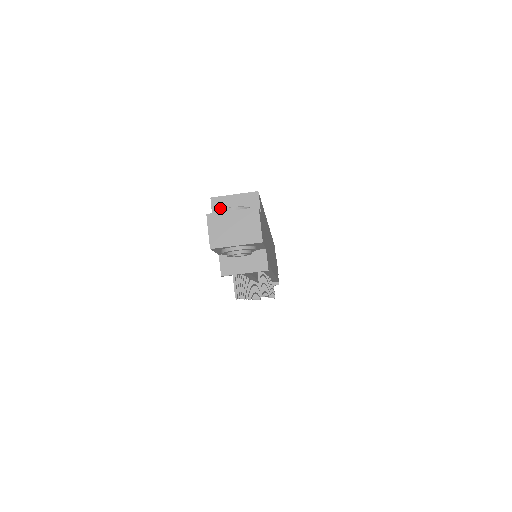
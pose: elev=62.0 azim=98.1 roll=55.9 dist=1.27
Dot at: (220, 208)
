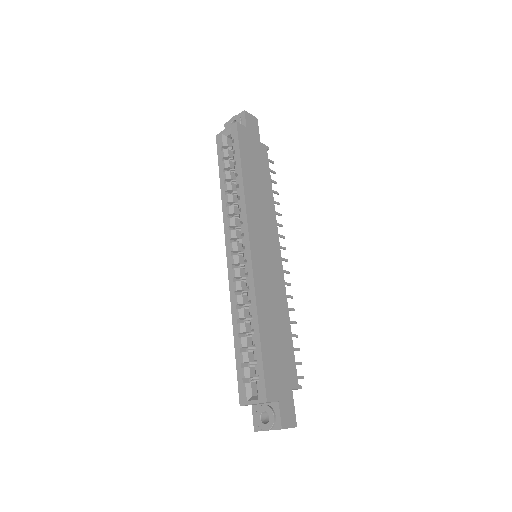
Dot at: occluded
